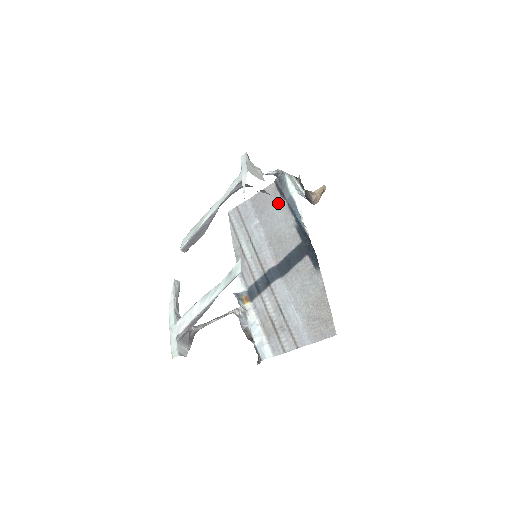
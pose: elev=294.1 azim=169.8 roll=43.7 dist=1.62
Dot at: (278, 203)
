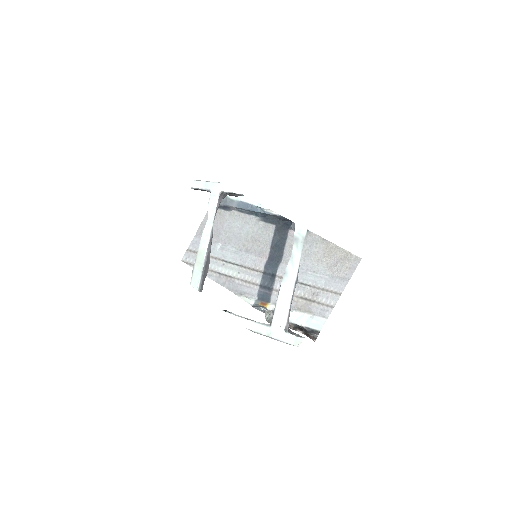
Dot at: (228, 217)
